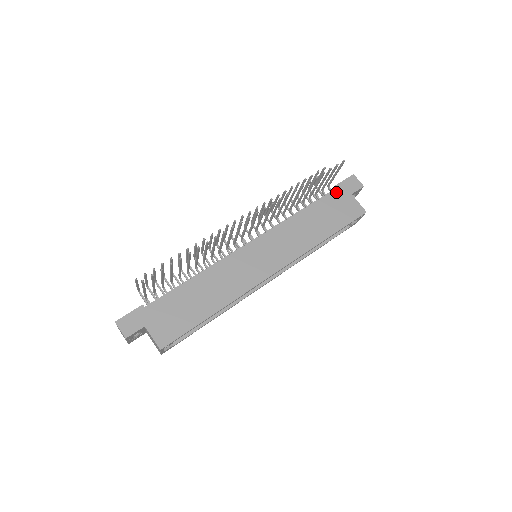
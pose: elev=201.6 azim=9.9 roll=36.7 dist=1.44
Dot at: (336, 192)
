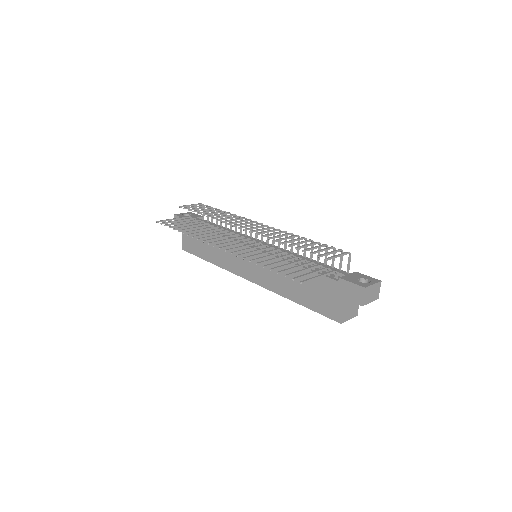
Dot at: (334, 283)
